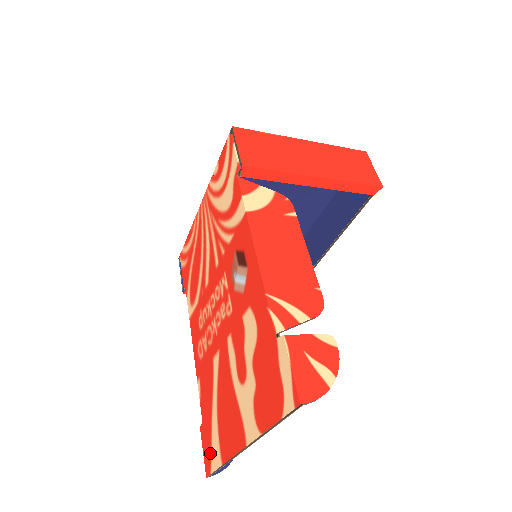
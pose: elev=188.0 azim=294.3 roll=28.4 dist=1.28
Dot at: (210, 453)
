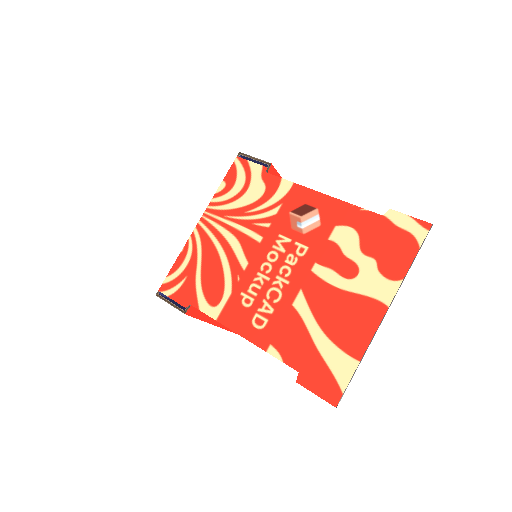
Dot at: (332, 378)
